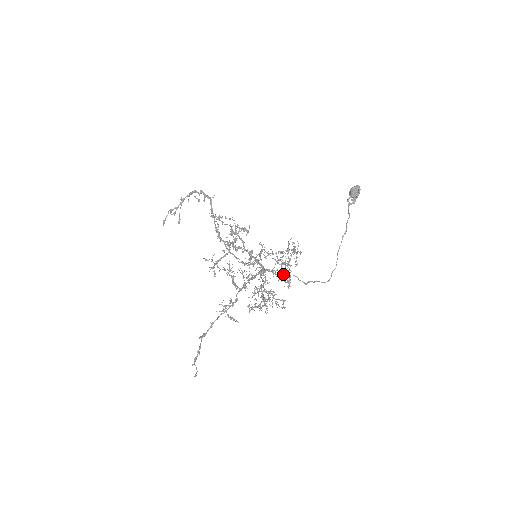
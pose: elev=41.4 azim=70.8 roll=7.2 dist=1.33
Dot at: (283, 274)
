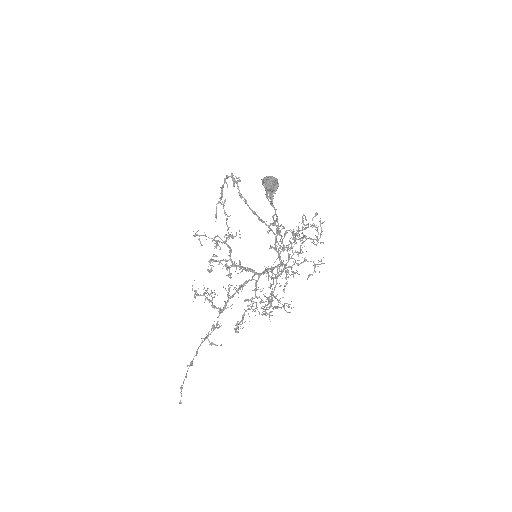
Dot at: (286, 271)
